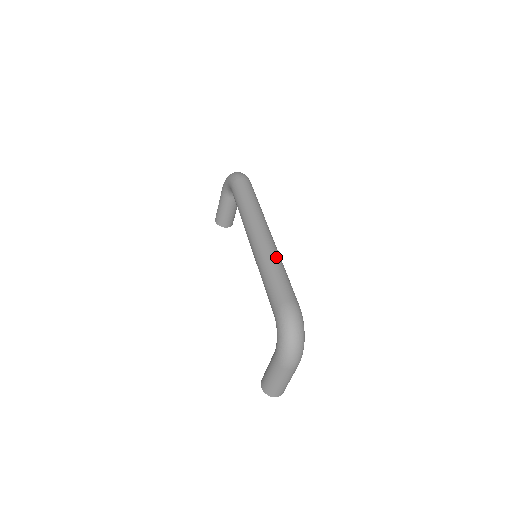
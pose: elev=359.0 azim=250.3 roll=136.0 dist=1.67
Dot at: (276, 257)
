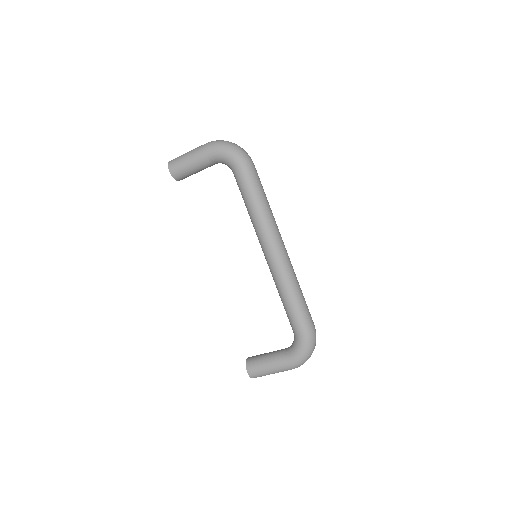
Dot at: (296, 277)
